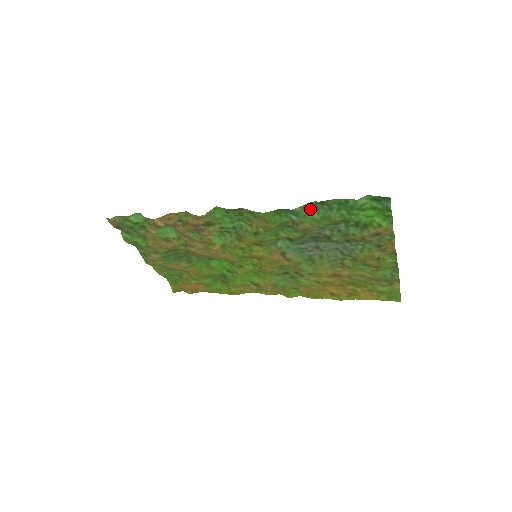
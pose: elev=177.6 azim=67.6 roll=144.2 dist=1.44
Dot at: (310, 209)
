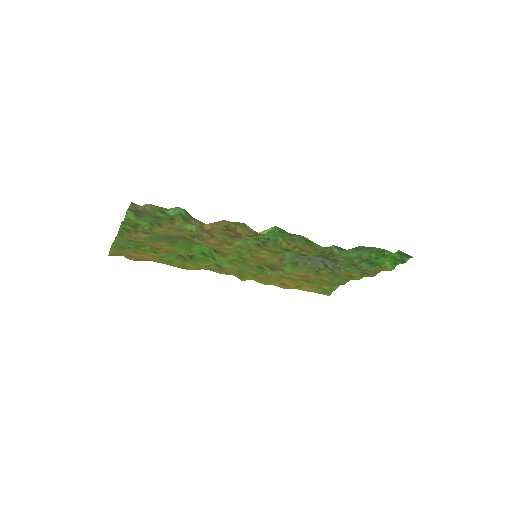
Dot at: (355, 250)
